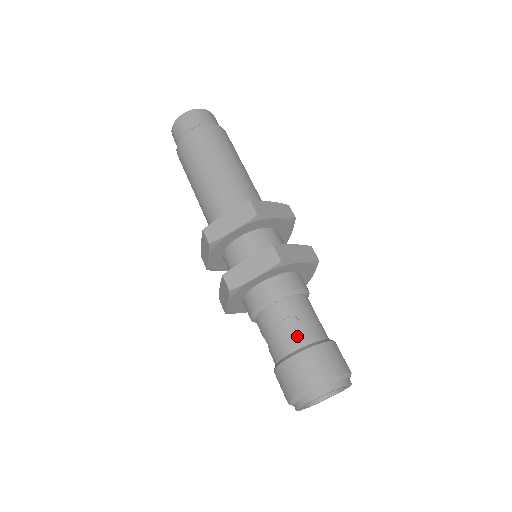
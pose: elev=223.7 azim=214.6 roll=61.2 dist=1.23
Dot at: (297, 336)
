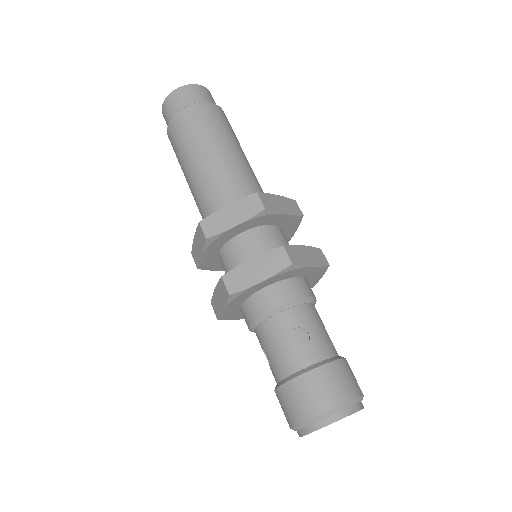
Dot at: (306, 351)
